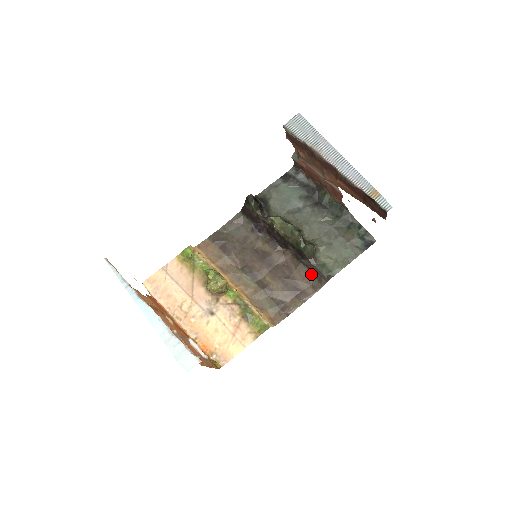
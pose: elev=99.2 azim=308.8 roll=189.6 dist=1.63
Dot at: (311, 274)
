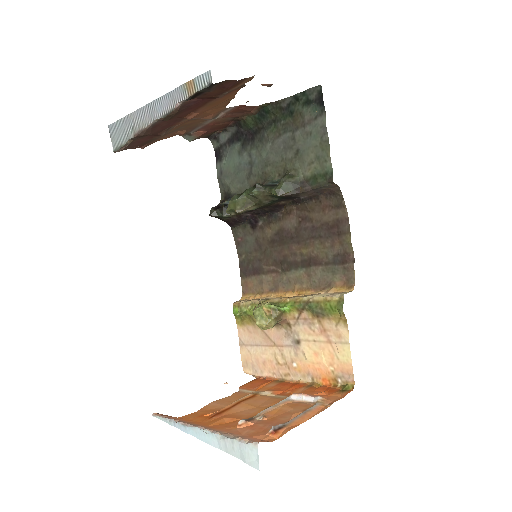
Dot at: (322, 198)
